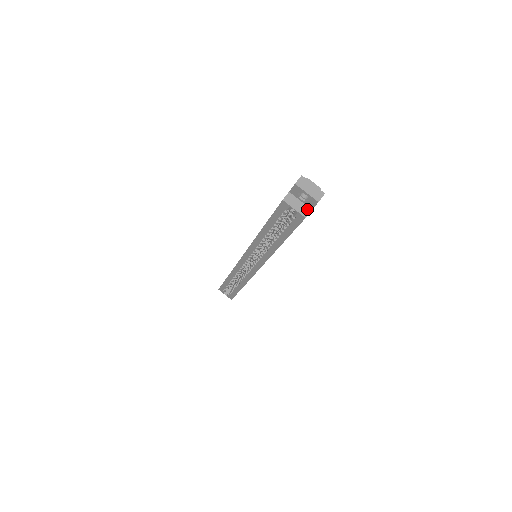
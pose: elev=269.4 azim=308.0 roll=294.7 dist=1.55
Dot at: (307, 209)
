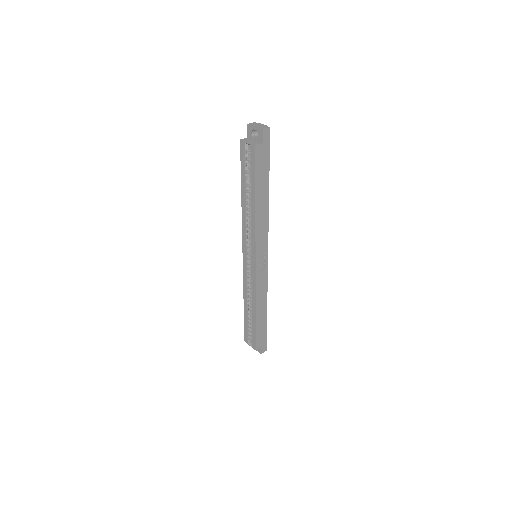
Dot at: (258, 143)
